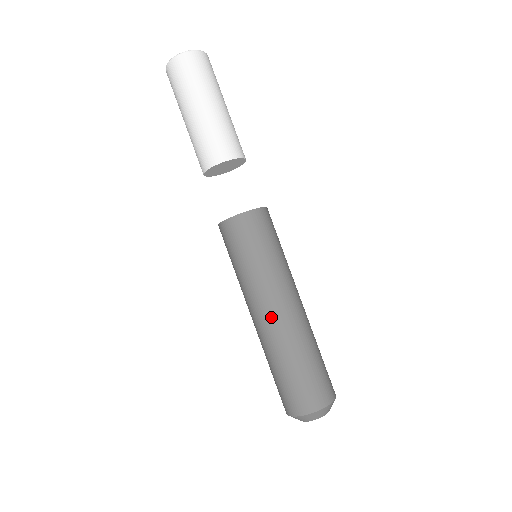
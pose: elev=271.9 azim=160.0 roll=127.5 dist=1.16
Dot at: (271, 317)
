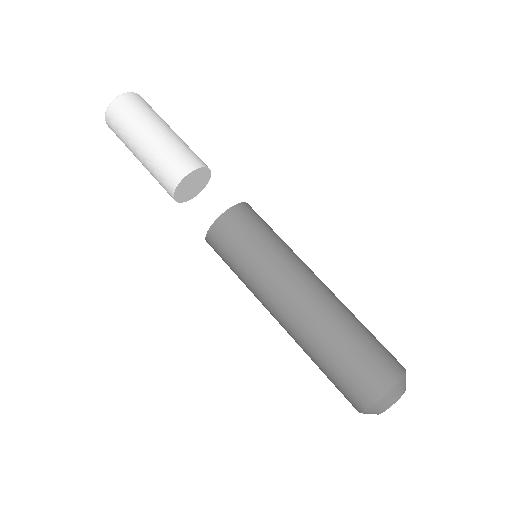
Dot at: (309, 293)
